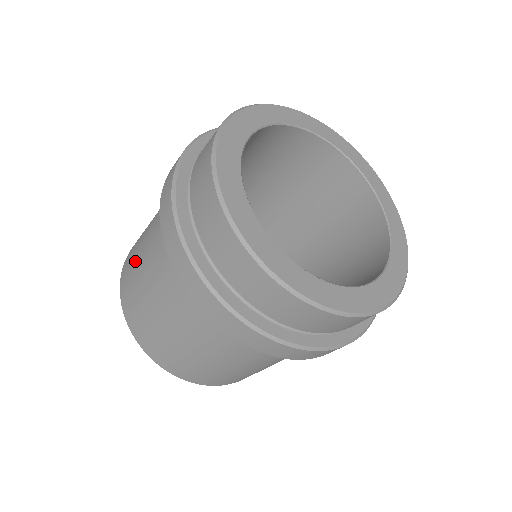
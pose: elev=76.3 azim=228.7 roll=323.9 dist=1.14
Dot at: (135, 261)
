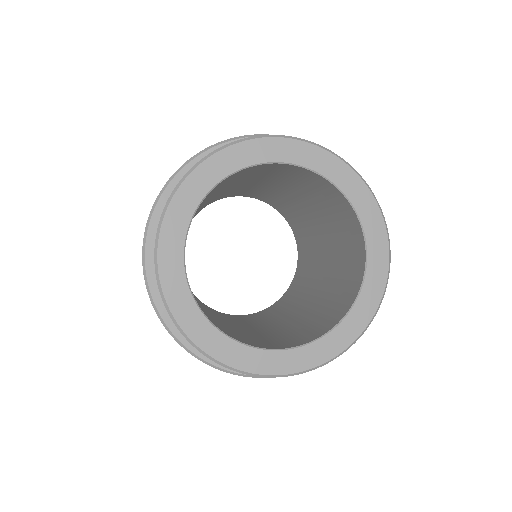
Dot at: occluded
